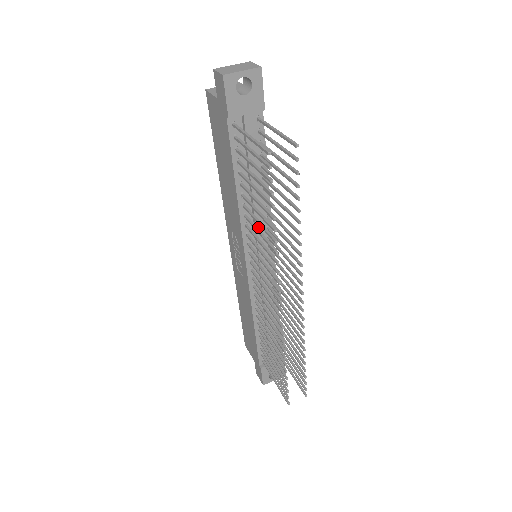
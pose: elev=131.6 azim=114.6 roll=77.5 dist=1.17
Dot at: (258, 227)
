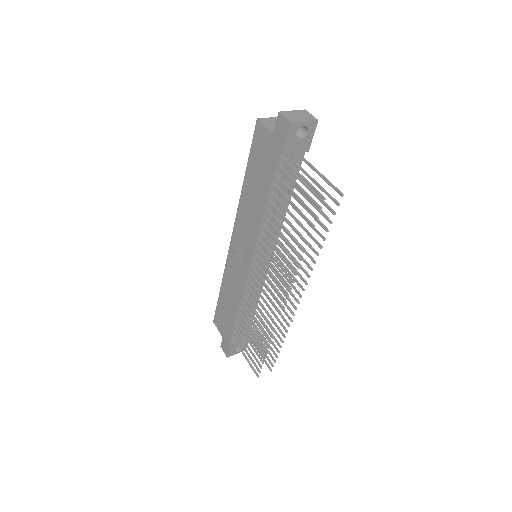
Dot at: (271, 237)
